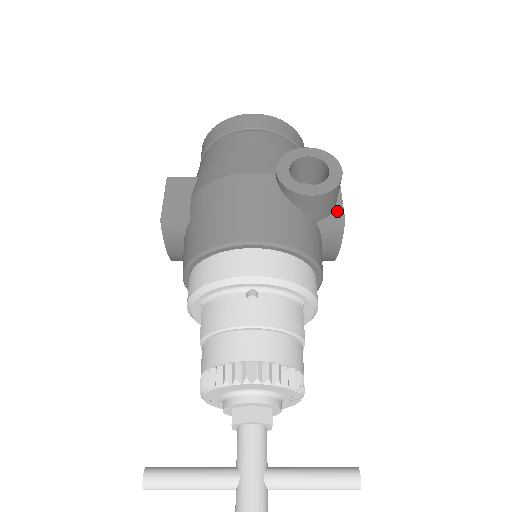
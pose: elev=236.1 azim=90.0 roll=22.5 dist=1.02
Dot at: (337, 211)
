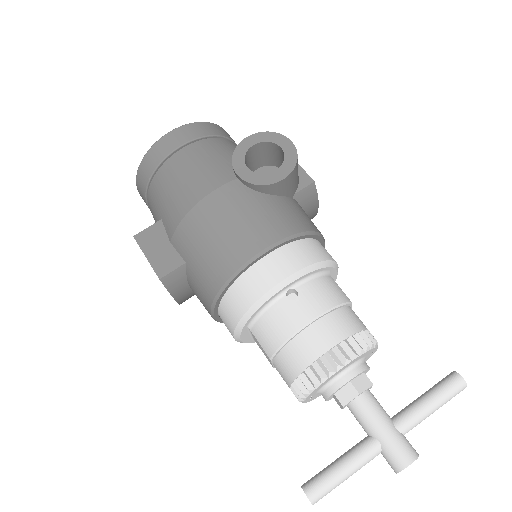
Dot at: (302, 177)
